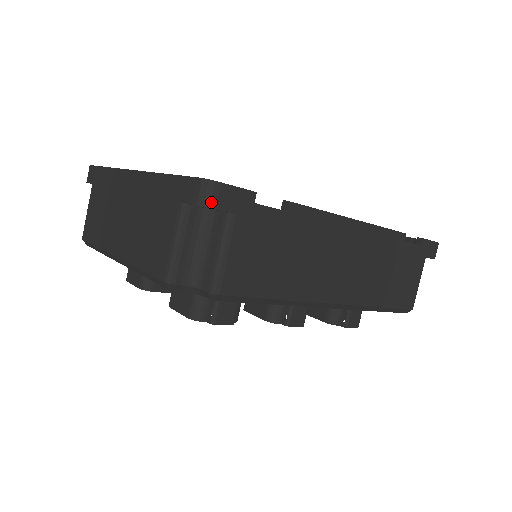
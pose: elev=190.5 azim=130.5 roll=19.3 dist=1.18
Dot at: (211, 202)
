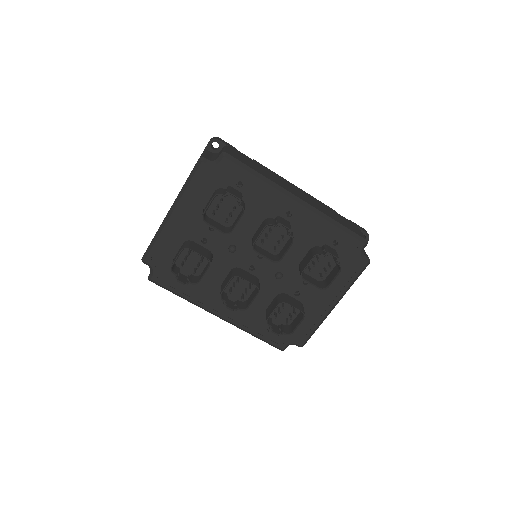
Dot at: (216, 138)
